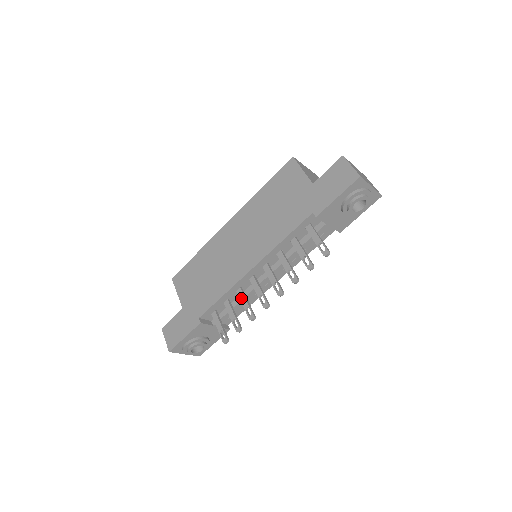
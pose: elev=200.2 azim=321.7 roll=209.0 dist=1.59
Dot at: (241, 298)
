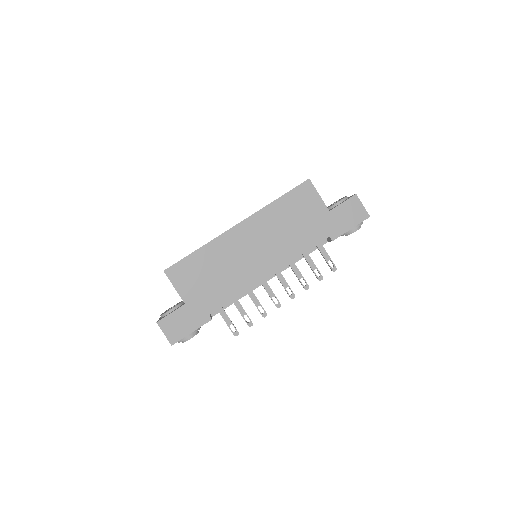
Dot at: (252, 297)
